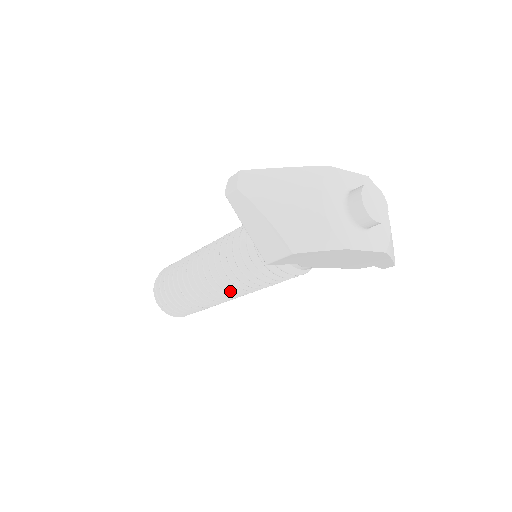
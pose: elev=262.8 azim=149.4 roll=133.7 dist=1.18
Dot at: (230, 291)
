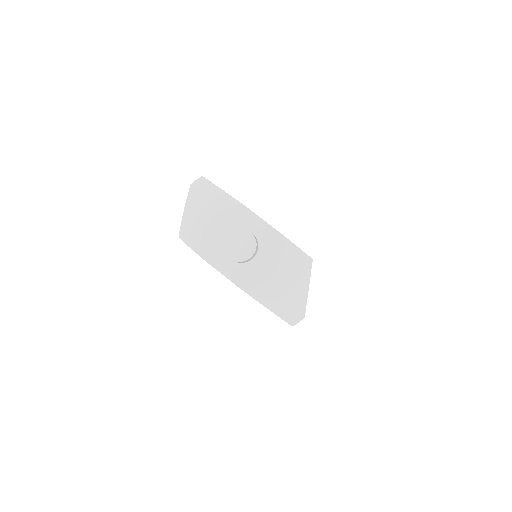
Dot at: occluded
